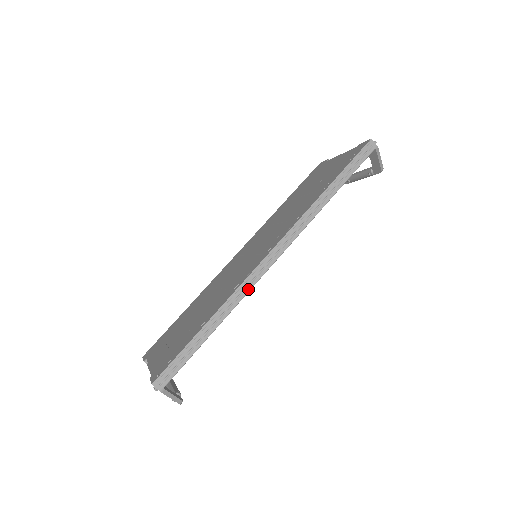
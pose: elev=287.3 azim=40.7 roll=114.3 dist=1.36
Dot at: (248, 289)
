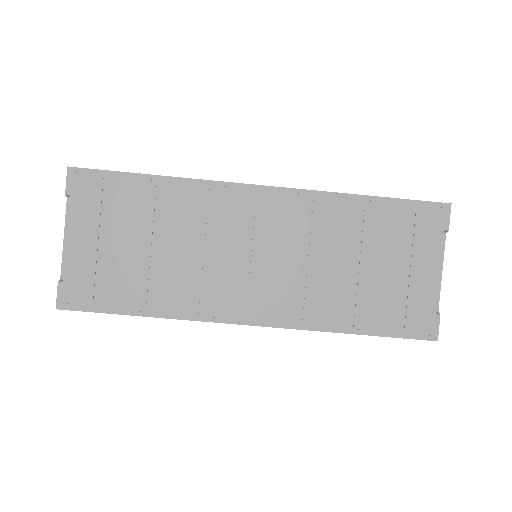
Dot at: occluded
